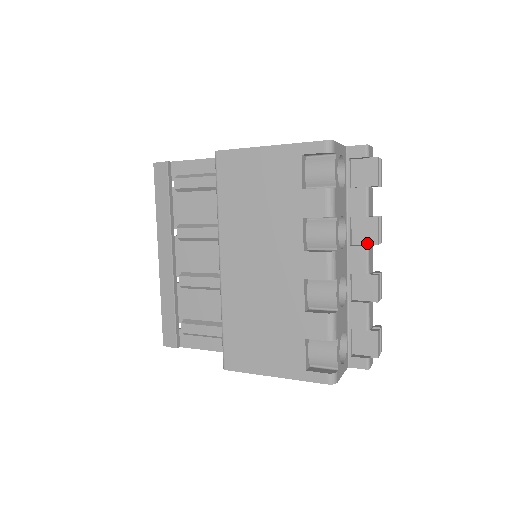
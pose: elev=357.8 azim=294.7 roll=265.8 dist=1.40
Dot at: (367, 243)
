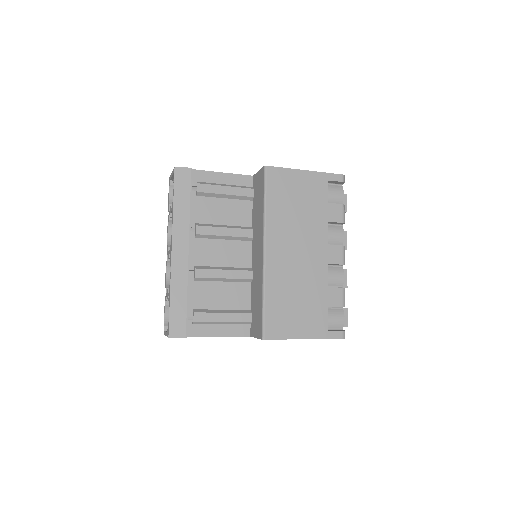
Dot at: occluded
